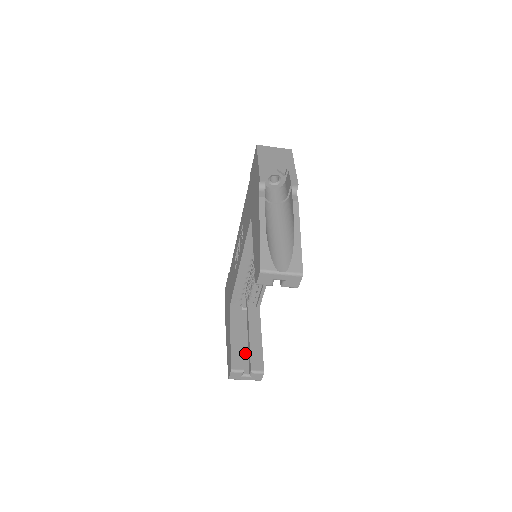
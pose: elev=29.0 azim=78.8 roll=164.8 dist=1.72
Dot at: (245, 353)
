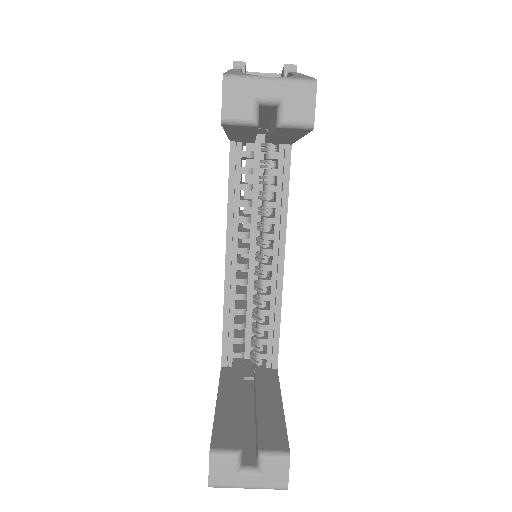
Dot at: (248, 433)
